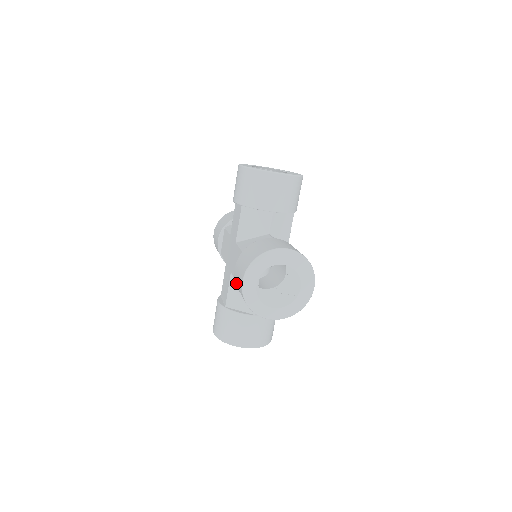
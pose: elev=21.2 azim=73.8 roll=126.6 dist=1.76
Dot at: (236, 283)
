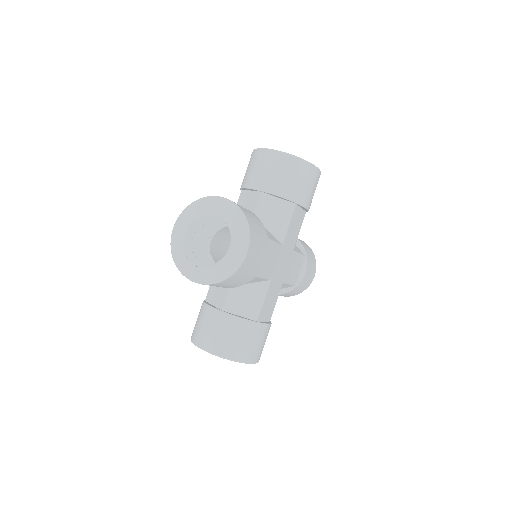
Dot at: occluded
